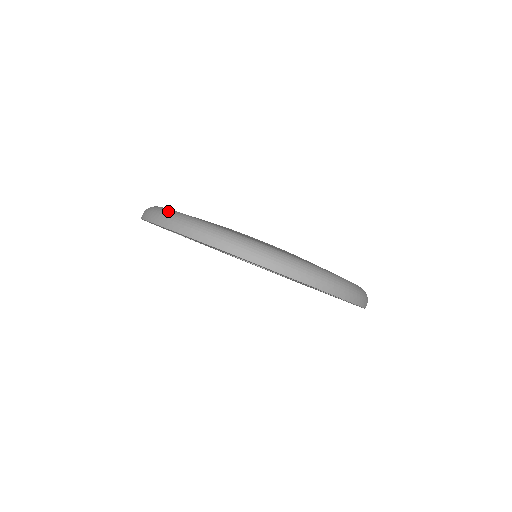
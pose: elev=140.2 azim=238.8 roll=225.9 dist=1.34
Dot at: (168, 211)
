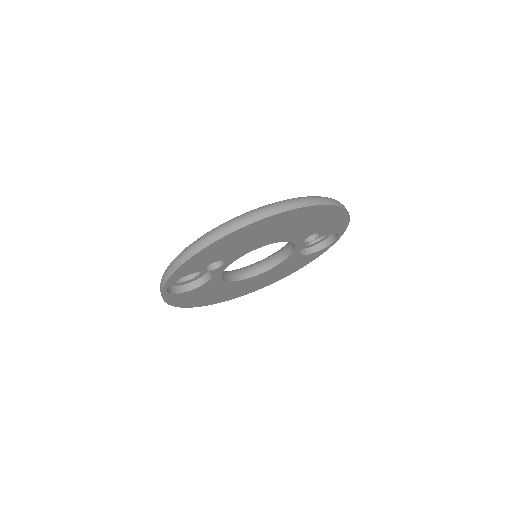
Dot at: (241, 215)
